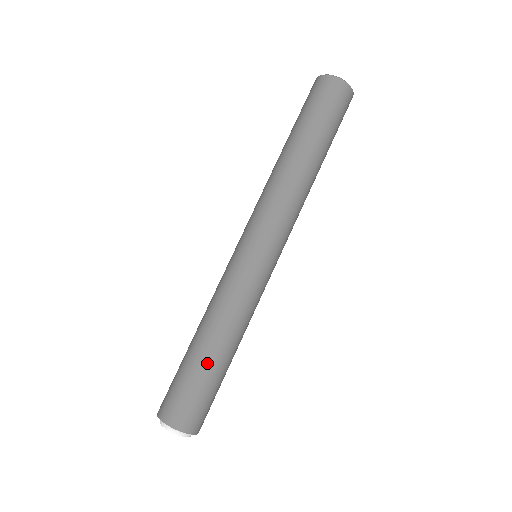
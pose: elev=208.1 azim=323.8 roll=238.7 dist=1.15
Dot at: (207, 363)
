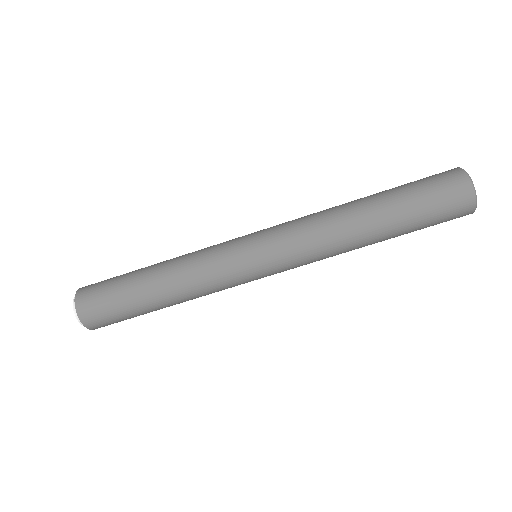
Dot at: (150, 311)
